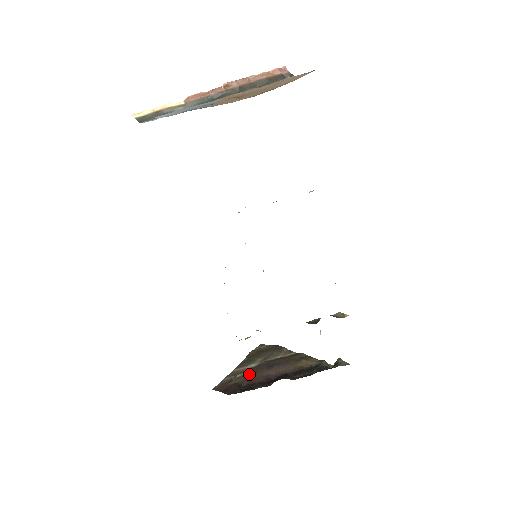
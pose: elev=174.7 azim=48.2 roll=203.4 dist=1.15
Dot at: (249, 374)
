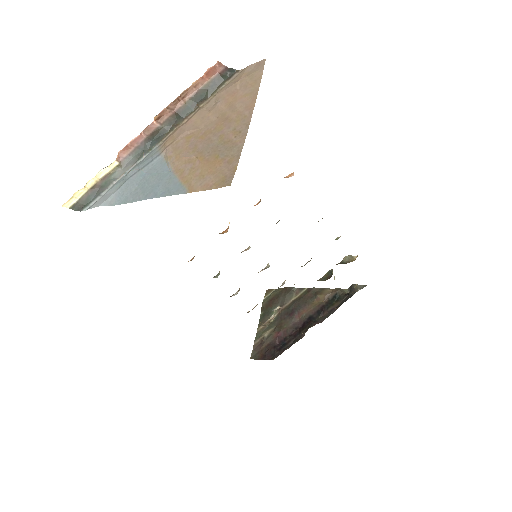
Dot at: (275, 330)
